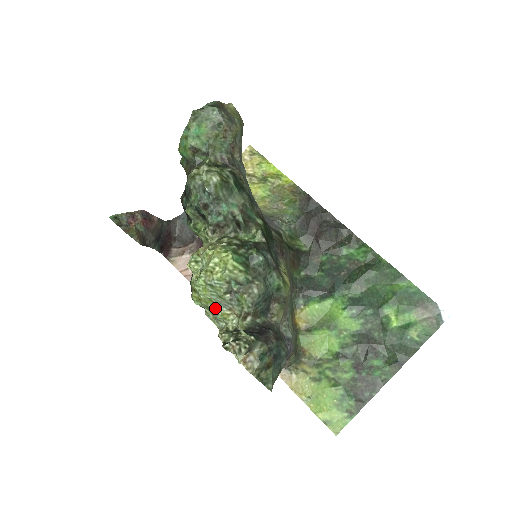
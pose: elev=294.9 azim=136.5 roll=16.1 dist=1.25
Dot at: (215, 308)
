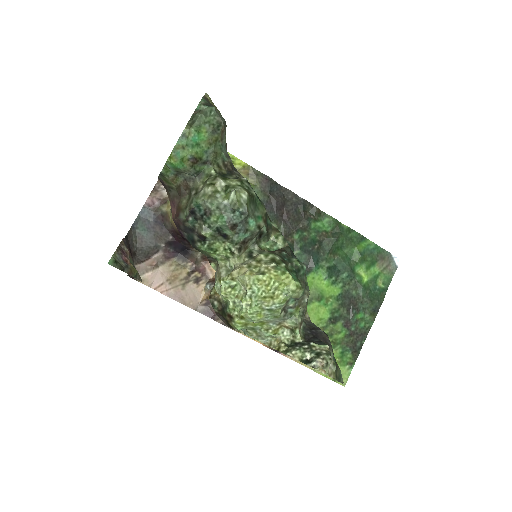
Dot at: (263, 327)
